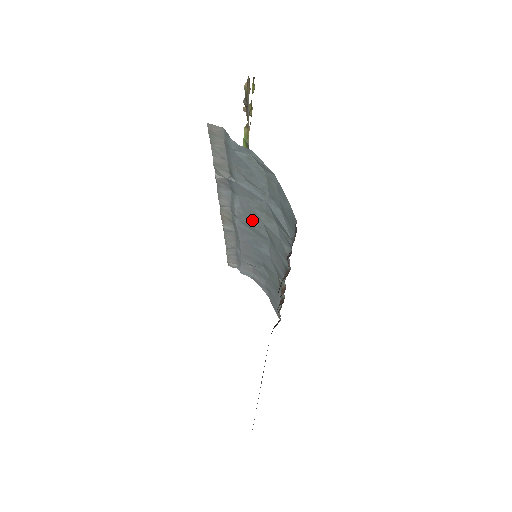
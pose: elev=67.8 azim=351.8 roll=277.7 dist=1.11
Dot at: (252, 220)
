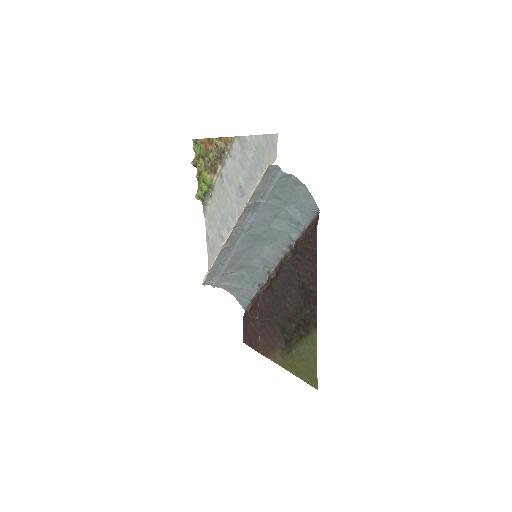
Dot at: (260, 228)
